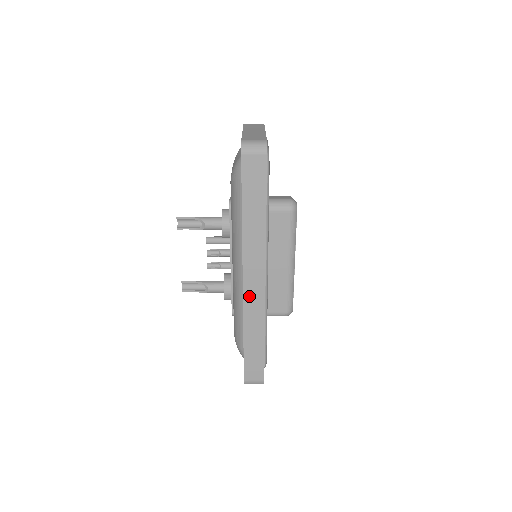
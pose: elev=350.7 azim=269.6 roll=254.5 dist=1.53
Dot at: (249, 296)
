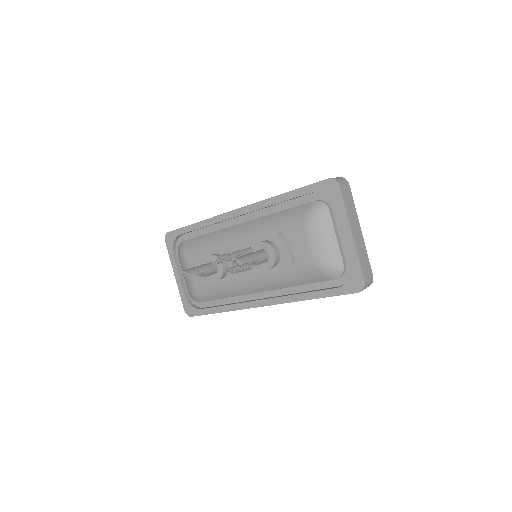
Dot at: occluded
